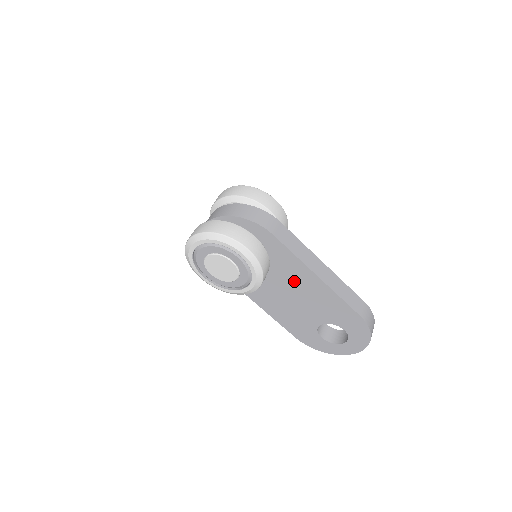
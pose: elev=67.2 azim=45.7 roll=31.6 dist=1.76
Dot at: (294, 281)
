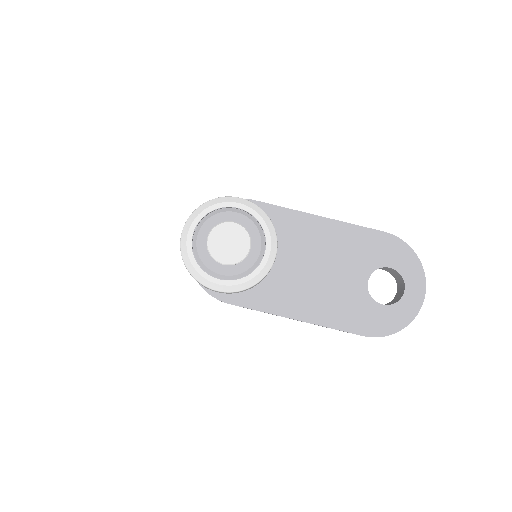
Dot at: (305, 243)
